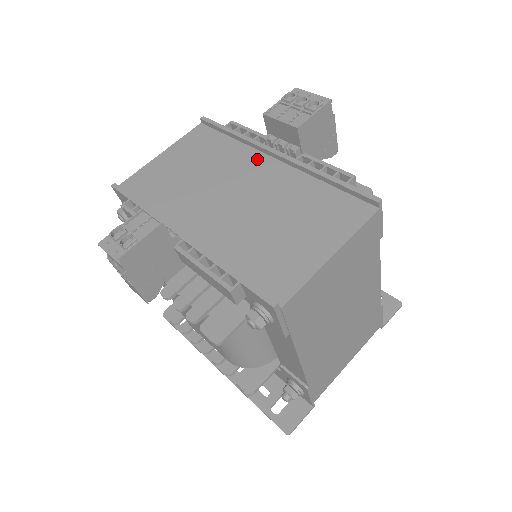
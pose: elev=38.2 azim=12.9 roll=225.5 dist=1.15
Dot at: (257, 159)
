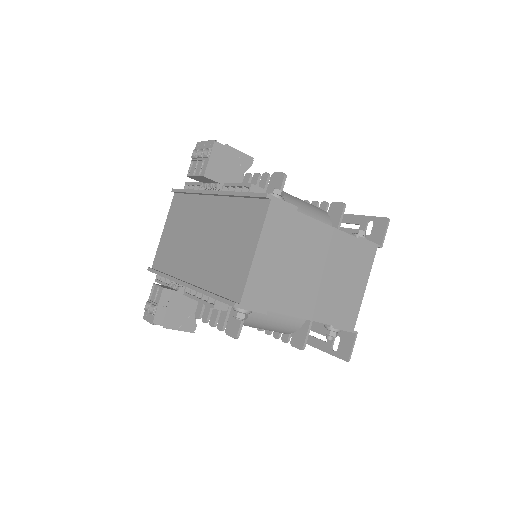
Dot at: (206, 203)
